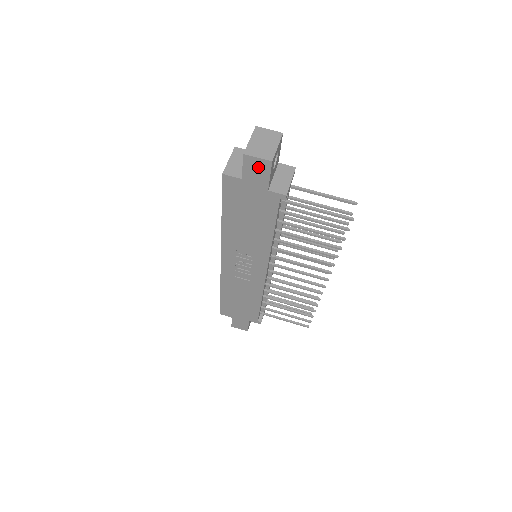
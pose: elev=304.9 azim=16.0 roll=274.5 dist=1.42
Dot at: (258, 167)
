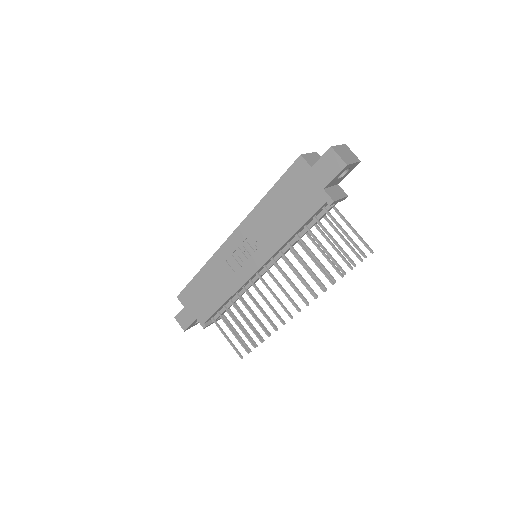
Dot at: (332, 164)
